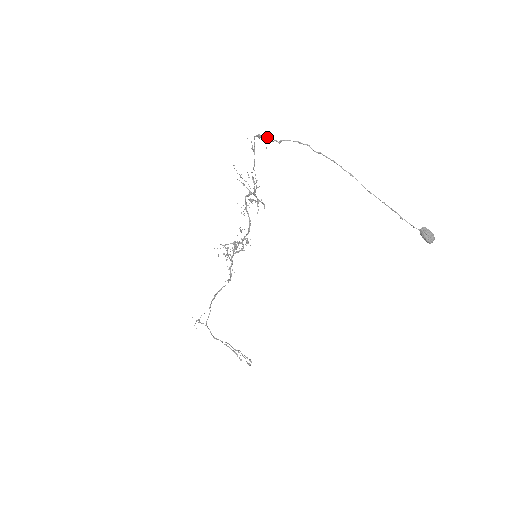
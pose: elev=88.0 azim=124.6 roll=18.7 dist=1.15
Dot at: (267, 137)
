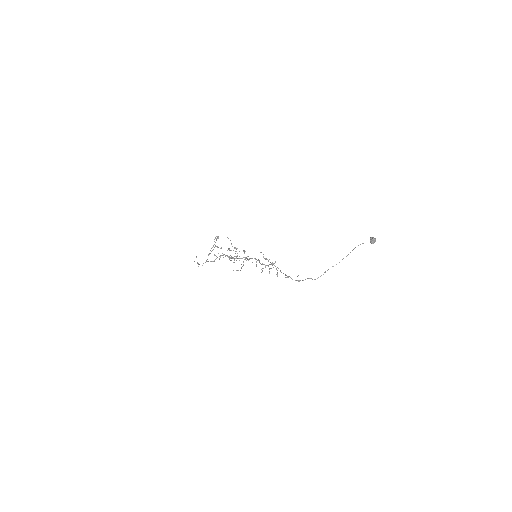
Dot at: occluded
